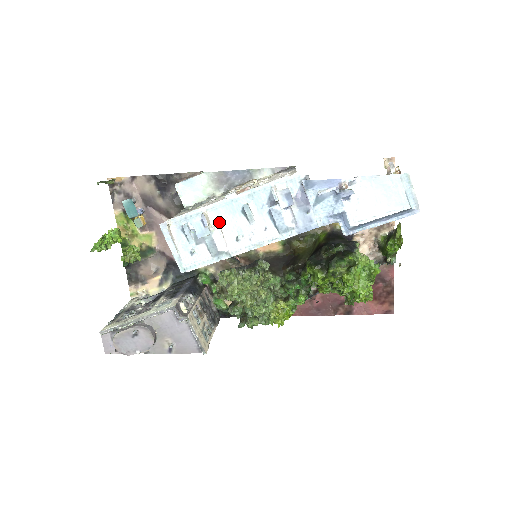
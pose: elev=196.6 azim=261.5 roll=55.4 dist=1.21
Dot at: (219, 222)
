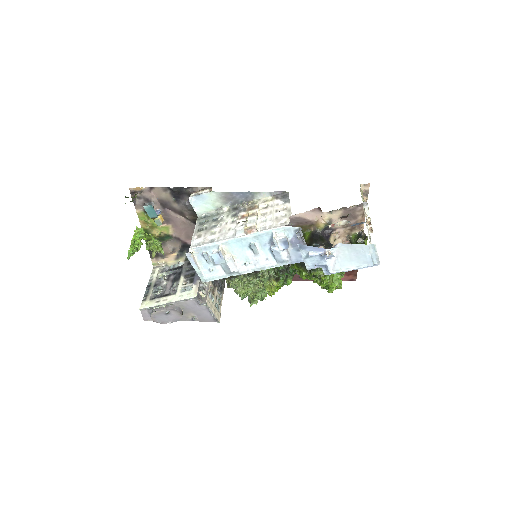
Dot at: (231, 252)
